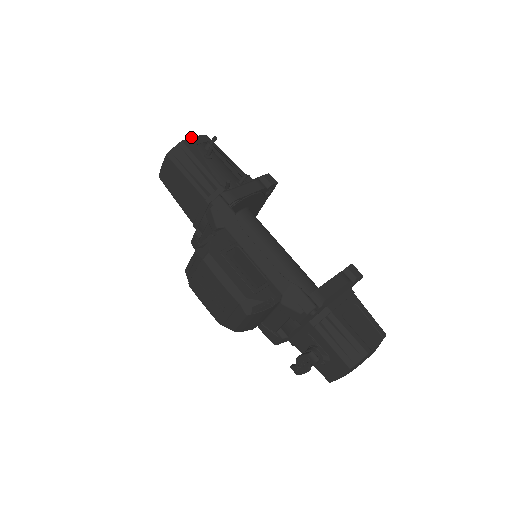
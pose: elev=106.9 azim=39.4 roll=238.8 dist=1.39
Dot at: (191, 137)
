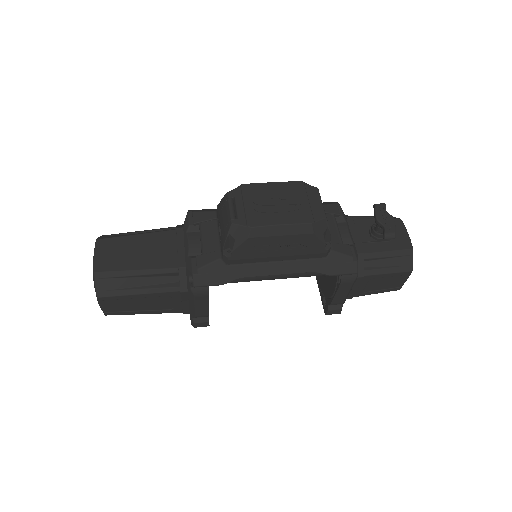
Dot at: occluded
